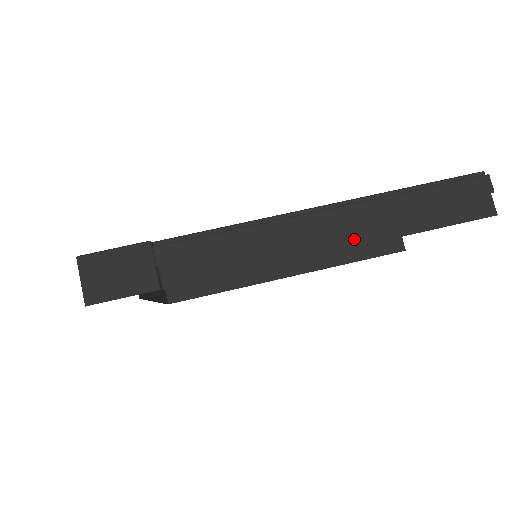
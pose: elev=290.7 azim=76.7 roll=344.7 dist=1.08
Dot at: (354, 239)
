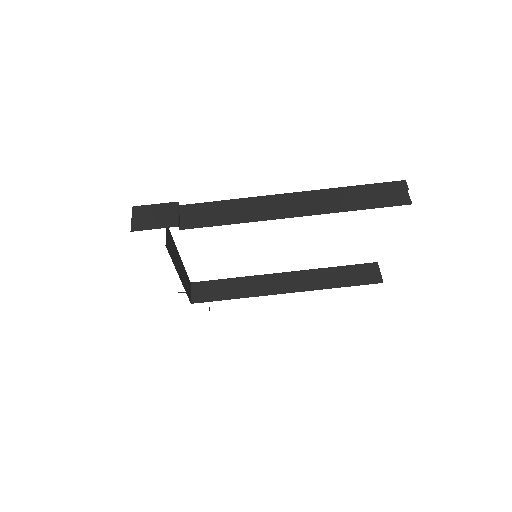
Dot at: (309, 211)
